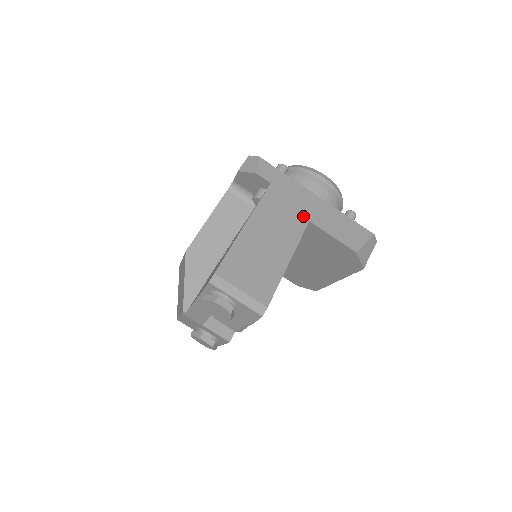
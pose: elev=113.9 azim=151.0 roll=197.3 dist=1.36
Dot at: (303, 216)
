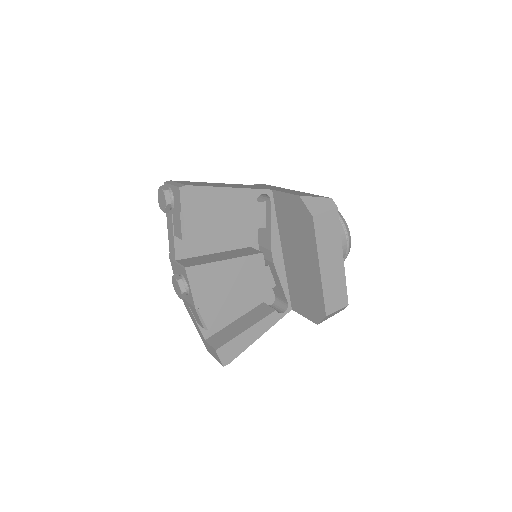
Dot at: occluded
